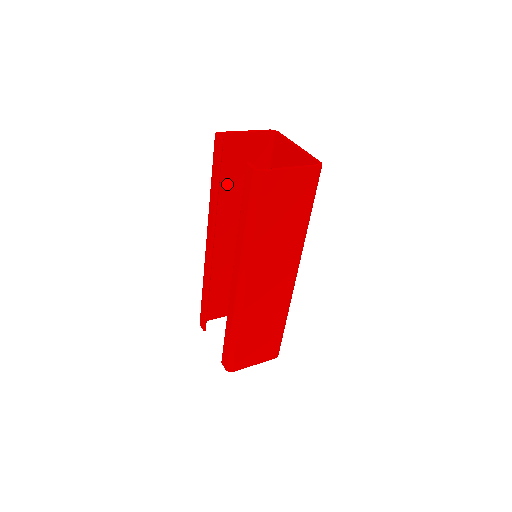
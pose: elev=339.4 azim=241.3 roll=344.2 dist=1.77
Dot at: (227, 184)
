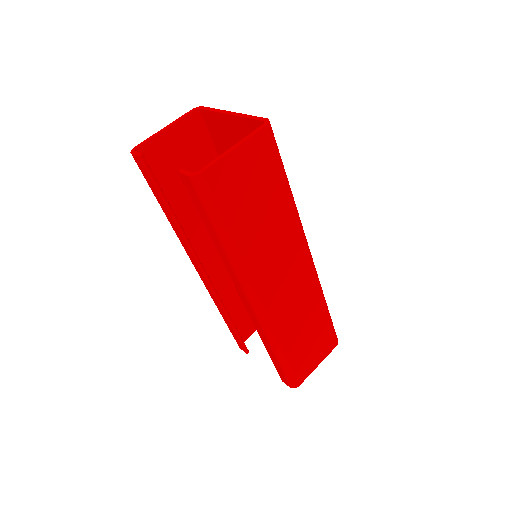
Dot at: (180, 197)
